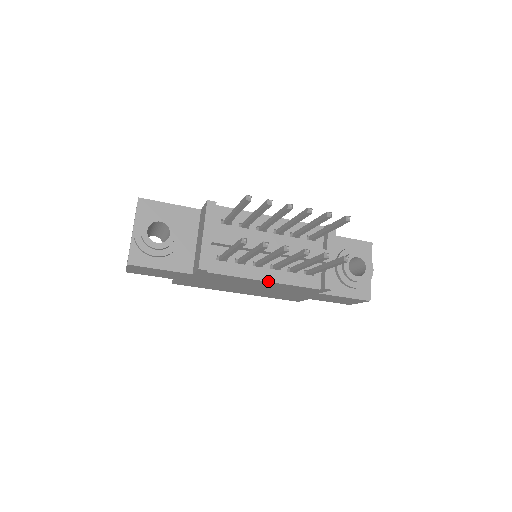
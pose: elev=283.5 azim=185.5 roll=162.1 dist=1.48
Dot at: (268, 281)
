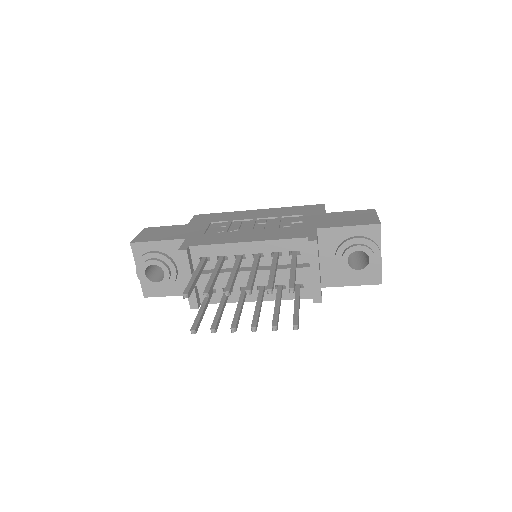
Dot at: occluded
